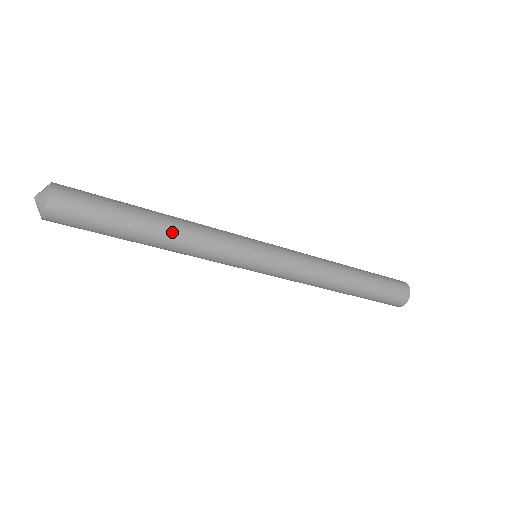
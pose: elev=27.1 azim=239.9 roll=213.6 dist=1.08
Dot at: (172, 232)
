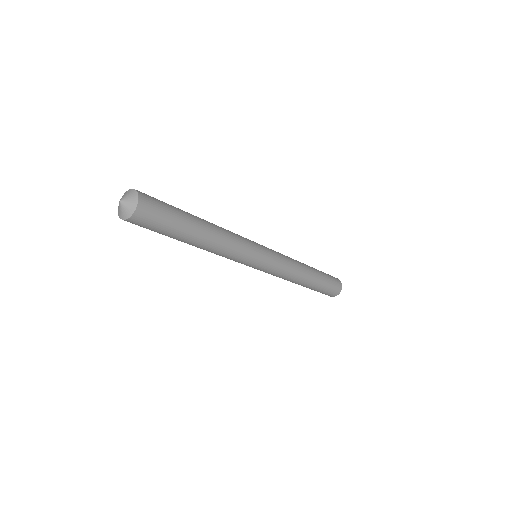
Dot at: (213, 238)
